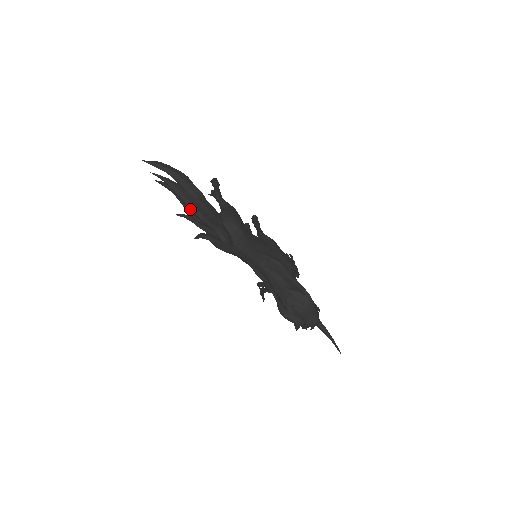
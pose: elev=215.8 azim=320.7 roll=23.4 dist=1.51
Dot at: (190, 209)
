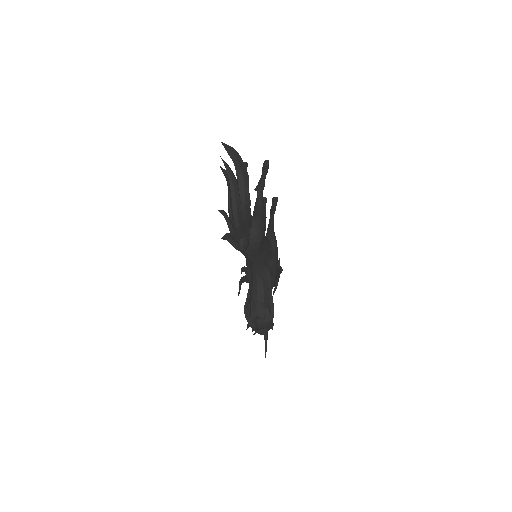
Dot at: (233, 214)
